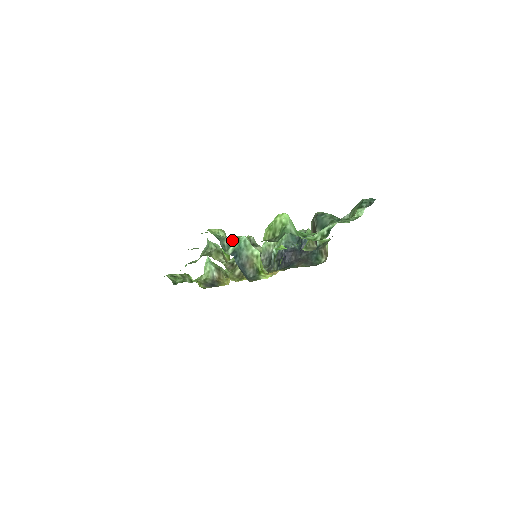
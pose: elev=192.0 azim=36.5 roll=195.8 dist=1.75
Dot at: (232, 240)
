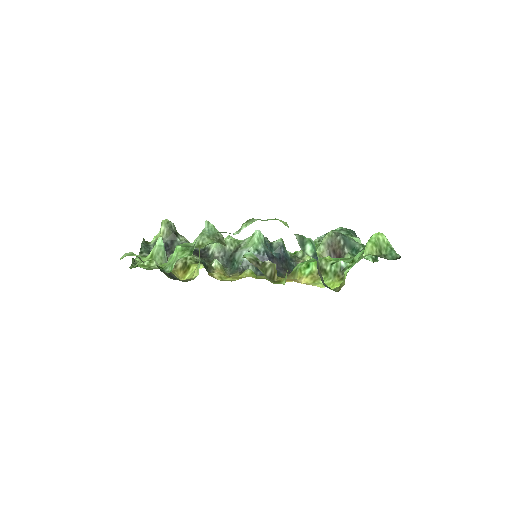
Dot at: (304, 240)
